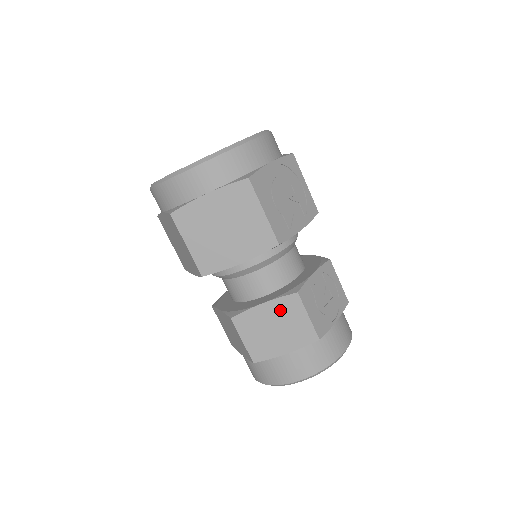
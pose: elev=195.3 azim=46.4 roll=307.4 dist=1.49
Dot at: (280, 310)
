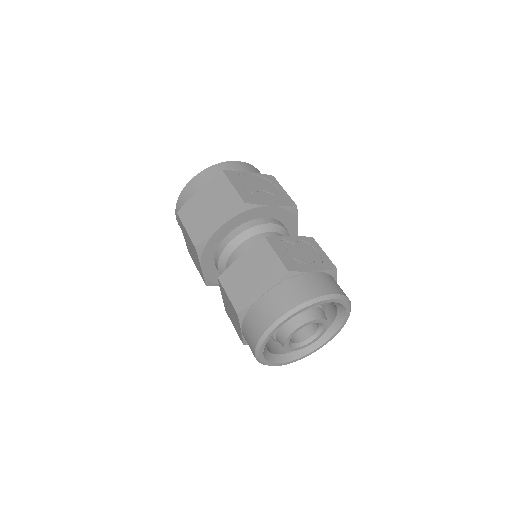
Dot at: (254, 257)
